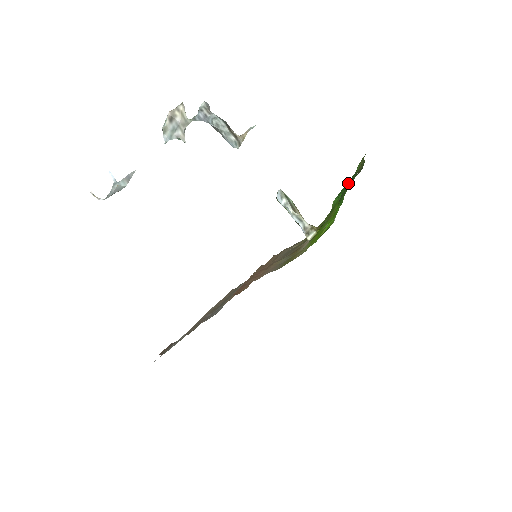
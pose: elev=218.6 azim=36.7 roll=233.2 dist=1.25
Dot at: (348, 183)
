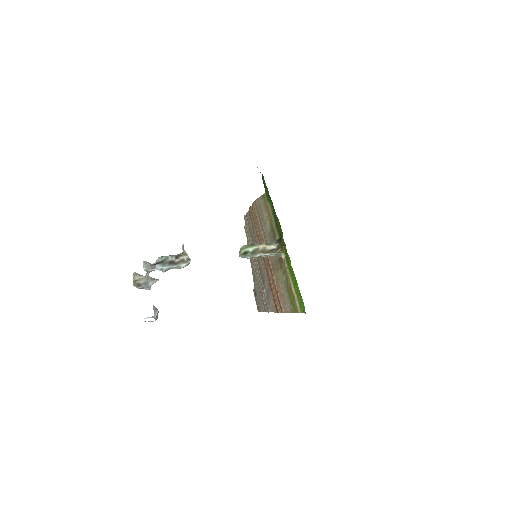
Dot at: occluded
